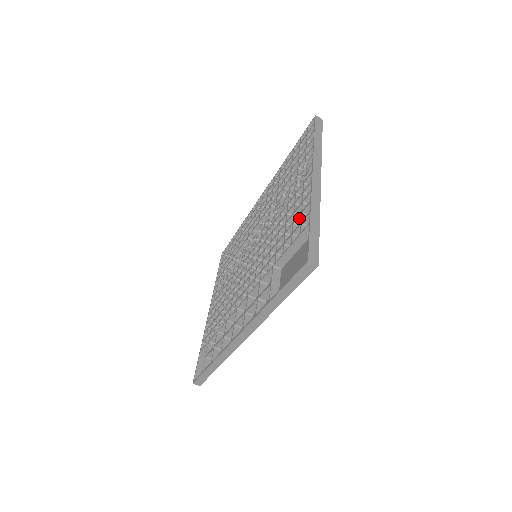
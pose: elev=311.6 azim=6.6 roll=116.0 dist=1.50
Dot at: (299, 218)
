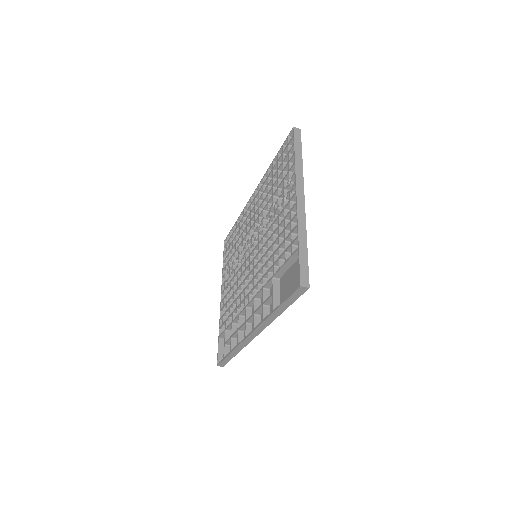
Dot at: (289, 237)
